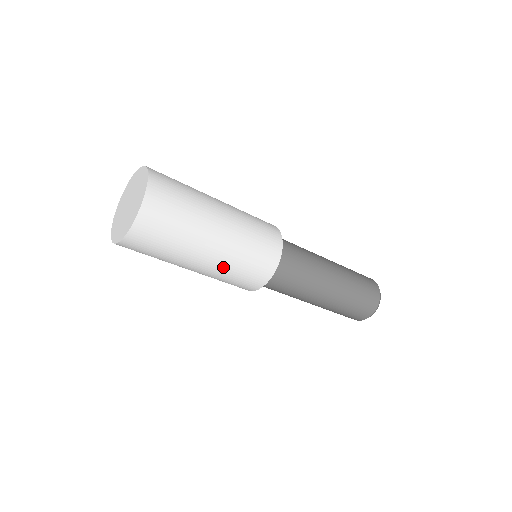
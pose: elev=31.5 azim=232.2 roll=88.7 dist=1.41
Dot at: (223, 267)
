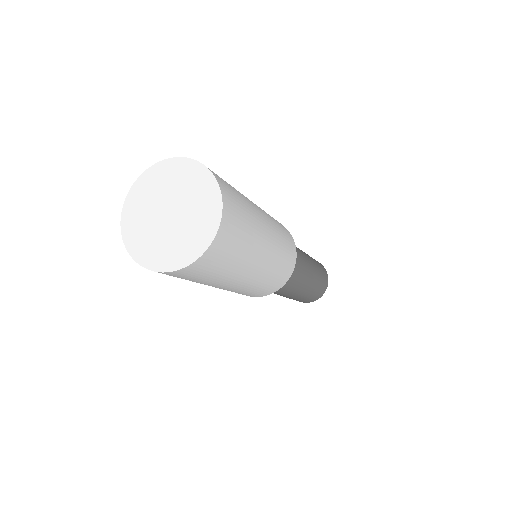
Dot at: occluded
